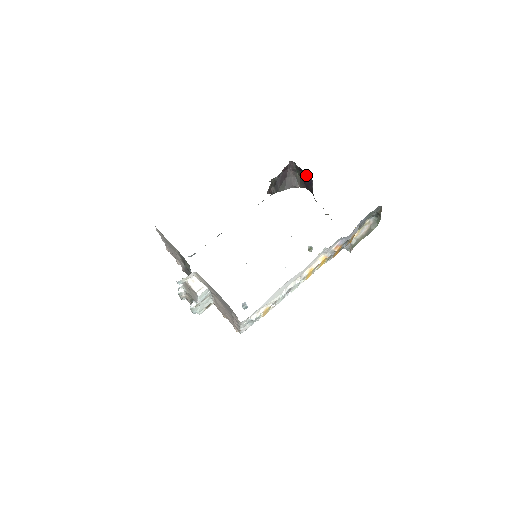
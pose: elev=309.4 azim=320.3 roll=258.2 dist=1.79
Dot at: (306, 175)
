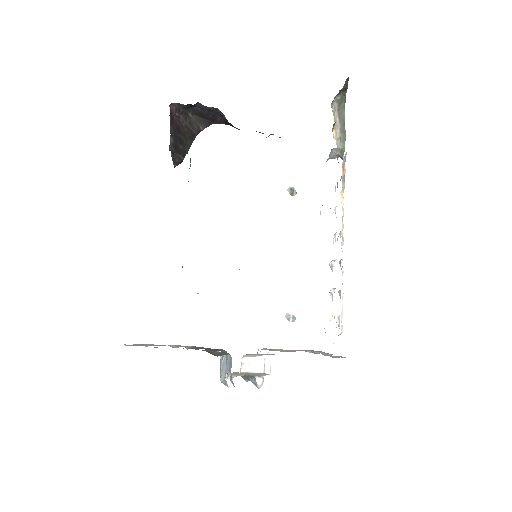
Dot at: (203, 108)
